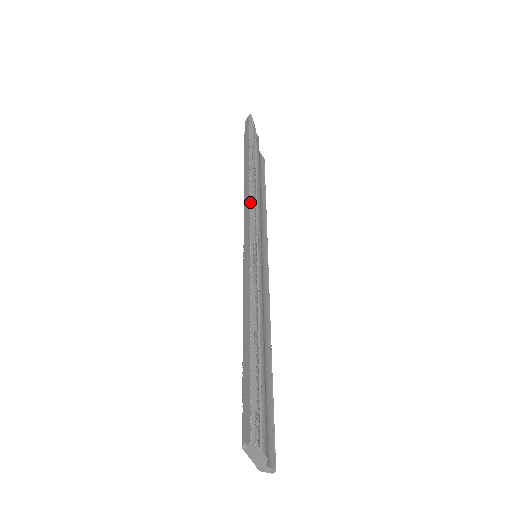
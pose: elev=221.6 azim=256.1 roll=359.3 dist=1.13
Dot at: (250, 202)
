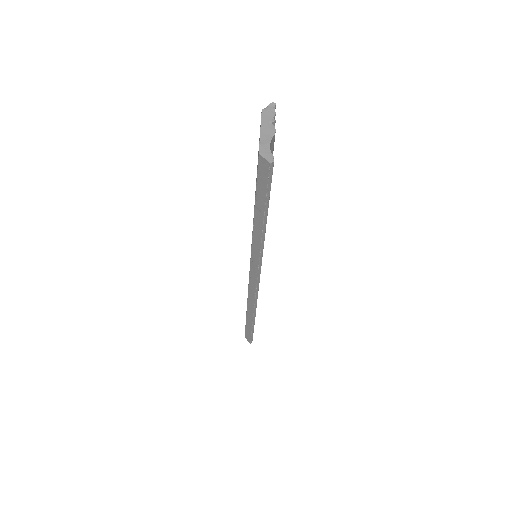
Dot at: occluded
